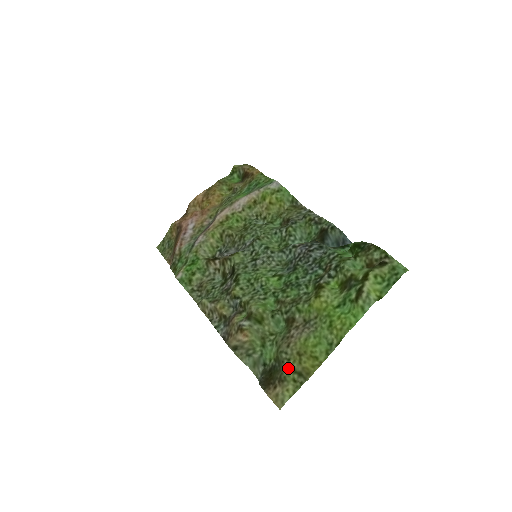
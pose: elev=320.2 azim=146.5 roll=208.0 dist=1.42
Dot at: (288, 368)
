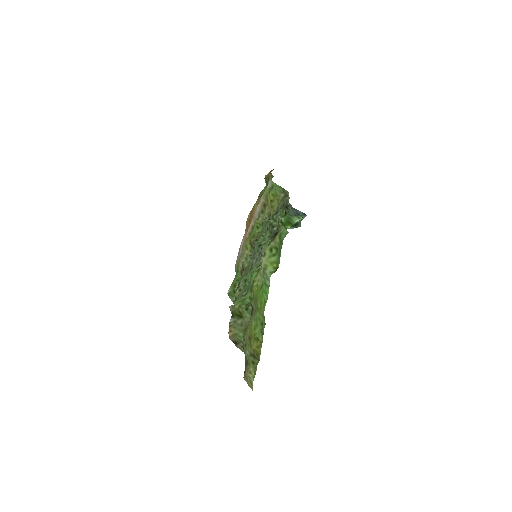
Dot at: (247, 353)
